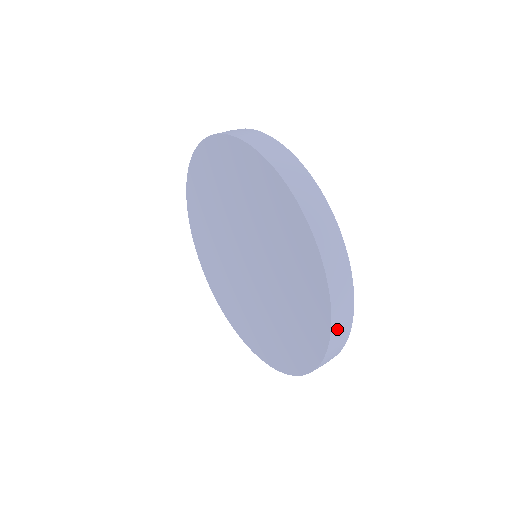
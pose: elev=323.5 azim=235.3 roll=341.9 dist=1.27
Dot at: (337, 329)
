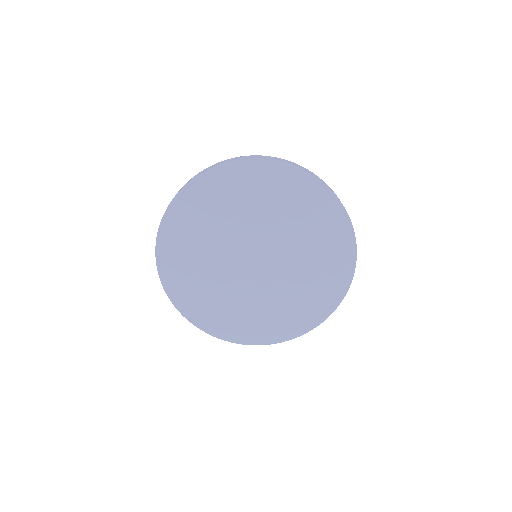
Dot at: (339, 199)
